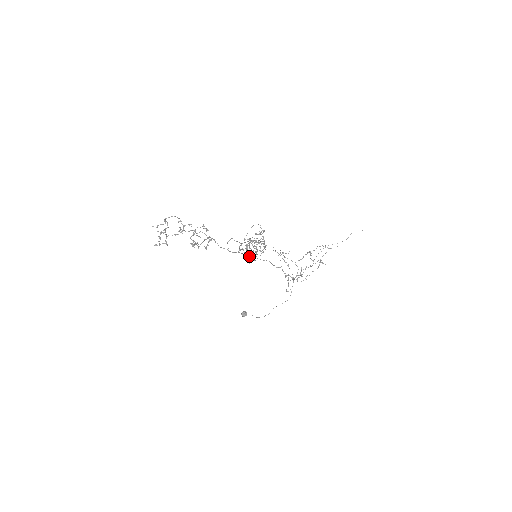
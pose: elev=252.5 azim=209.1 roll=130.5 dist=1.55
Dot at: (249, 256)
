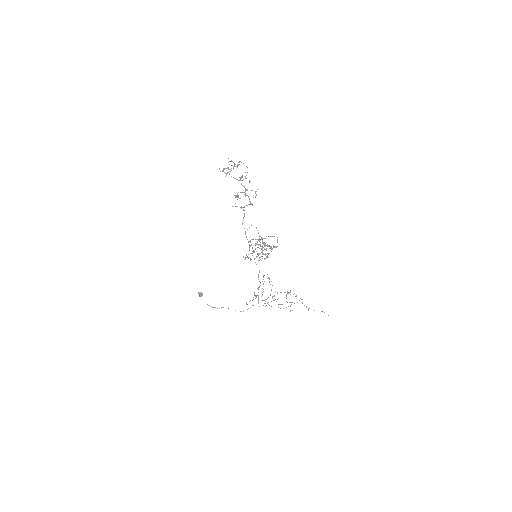
Dot at: (250, 253)
